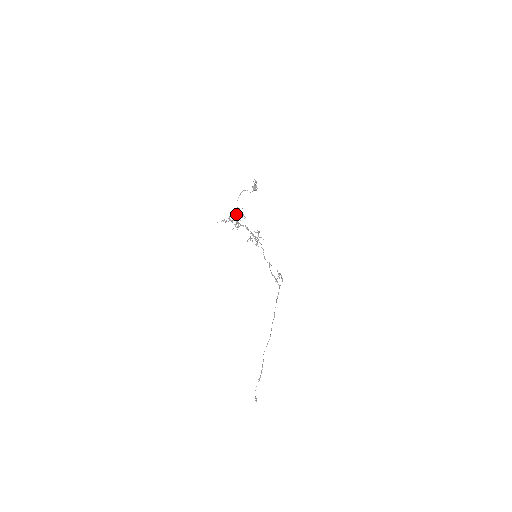
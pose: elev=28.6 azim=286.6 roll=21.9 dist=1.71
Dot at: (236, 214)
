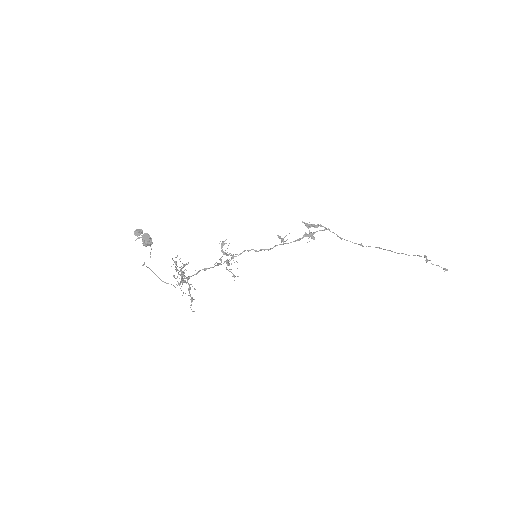
Dot at: occluded
